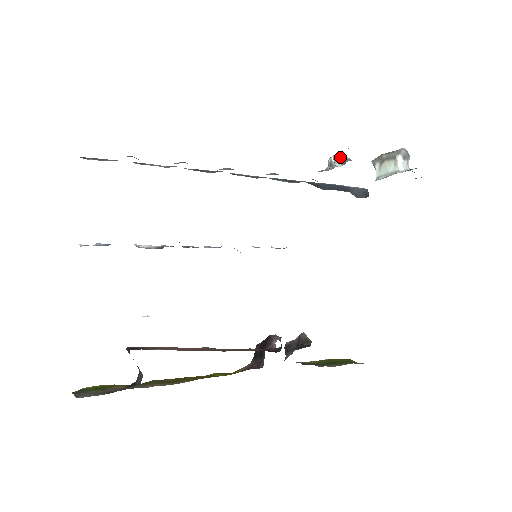
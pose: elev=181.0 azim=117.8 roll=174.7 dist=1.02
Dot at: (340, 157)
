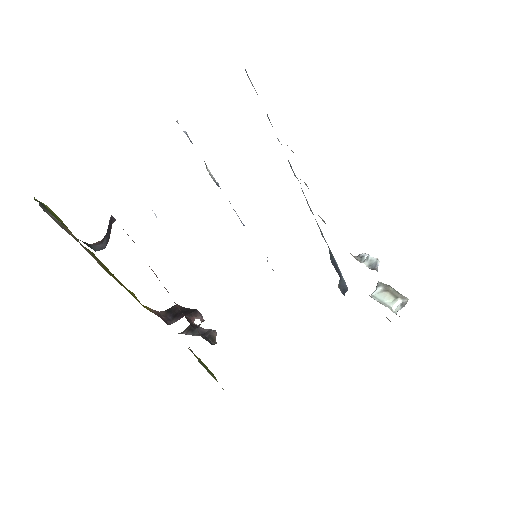
Dot at: (373, 261)
